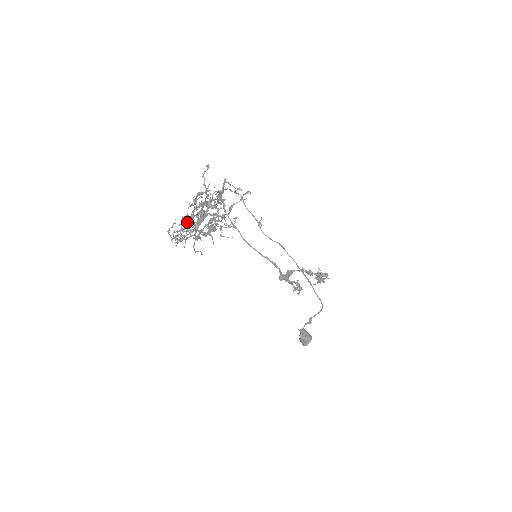
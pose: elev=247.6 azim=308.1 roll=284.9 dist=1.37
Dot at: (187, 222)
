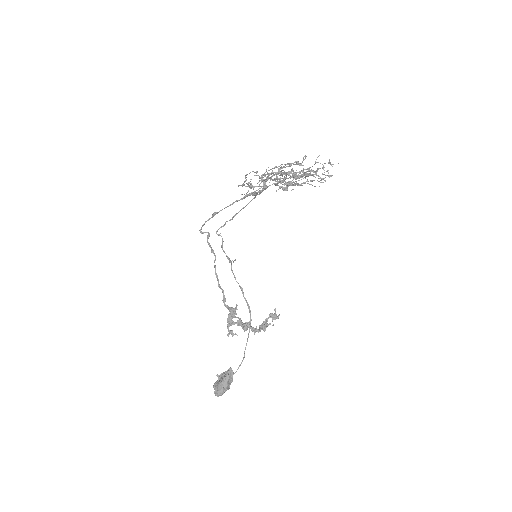
Dot at: occluded
